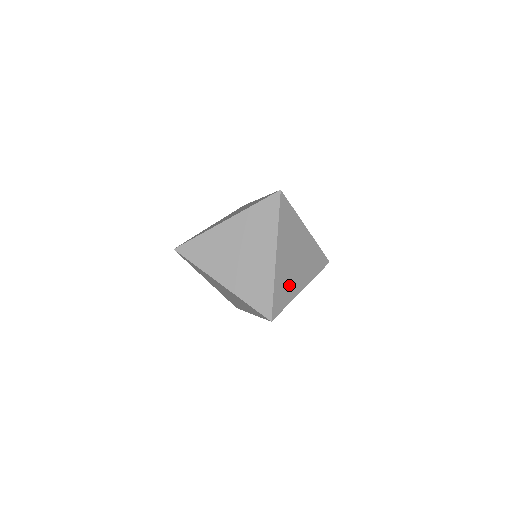
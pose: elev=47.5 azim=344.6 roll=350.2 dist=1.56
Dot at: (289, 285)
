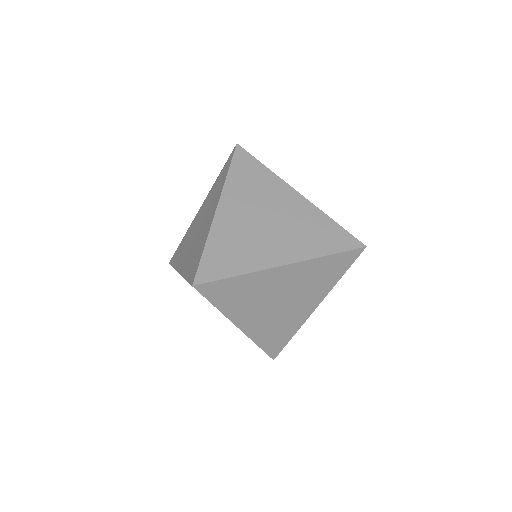
Dot at: (245, 250)
